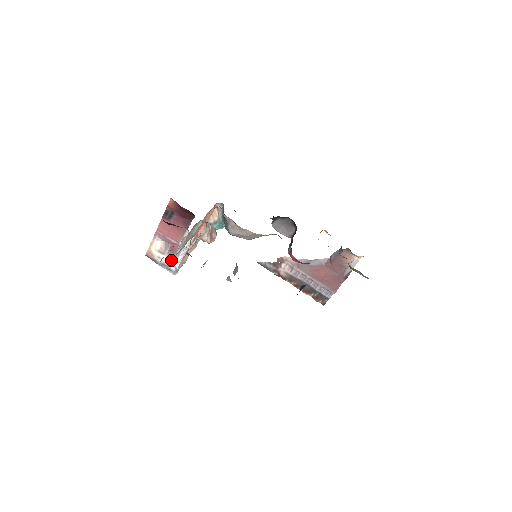
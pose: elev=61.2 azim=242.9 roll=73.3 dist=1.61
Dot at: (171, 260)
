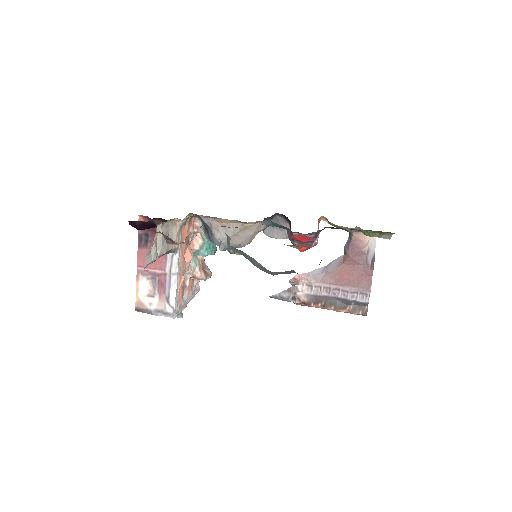
Dot at: (151, 257)
